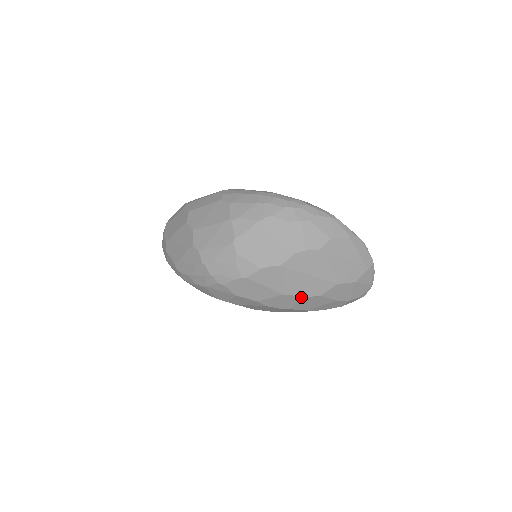
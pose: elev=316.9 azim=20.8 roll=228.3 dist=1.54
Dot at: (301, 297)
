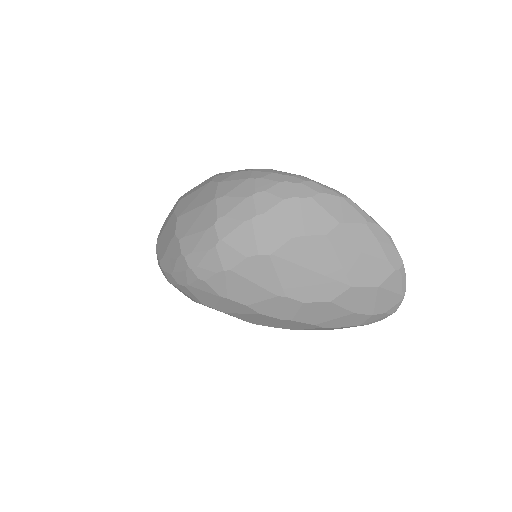
Dot at: (303, 302)
